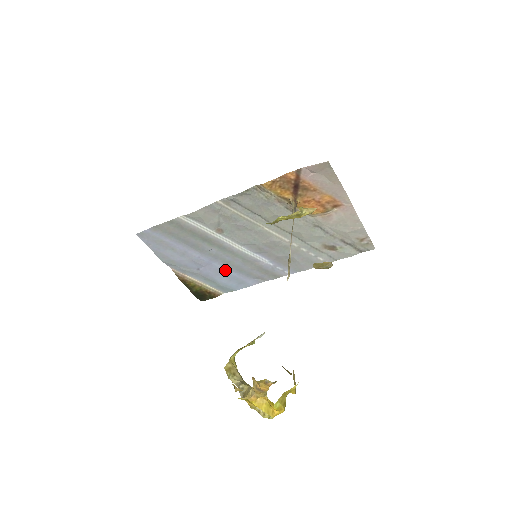
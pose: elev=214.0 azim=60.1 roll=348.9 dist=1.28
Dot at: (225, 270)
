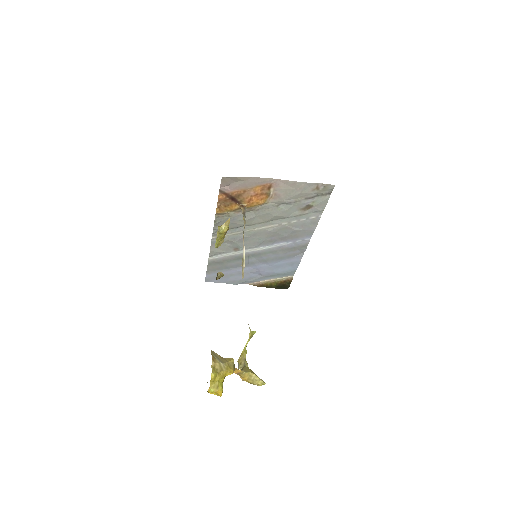
Dot at: (273, 264)
